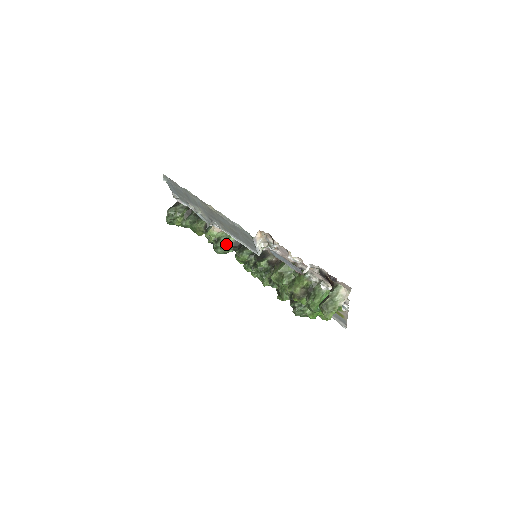
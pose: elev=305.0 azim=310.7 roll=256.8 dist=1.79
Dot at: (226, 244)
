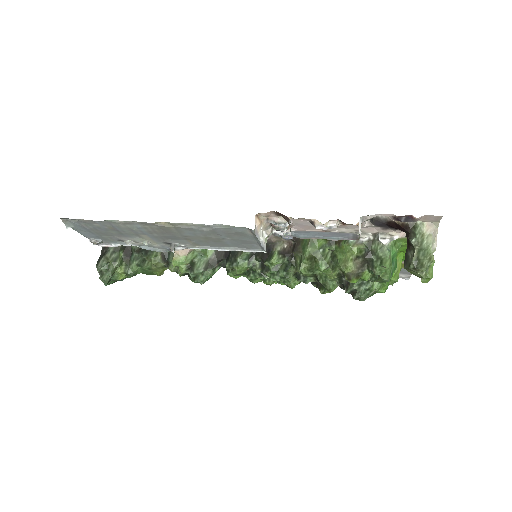
Dot at: (206, 264)
